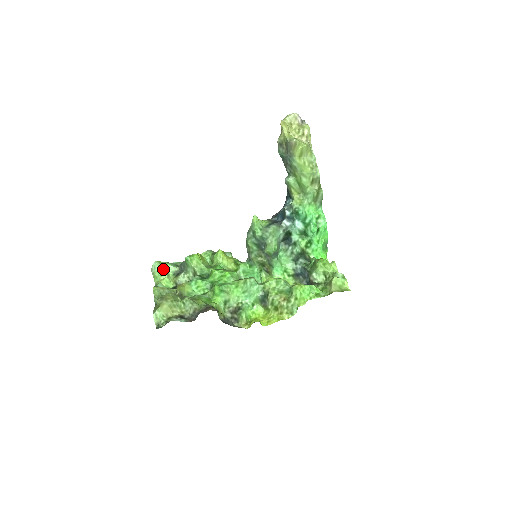
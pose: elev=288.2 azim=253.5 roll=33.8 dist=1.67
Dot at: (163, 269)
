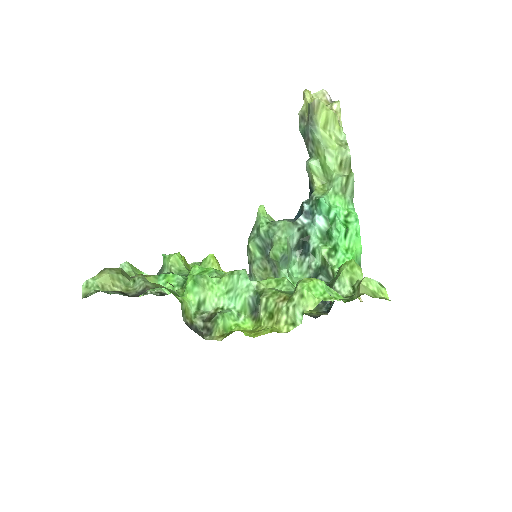
Dot at: (133, 273)
